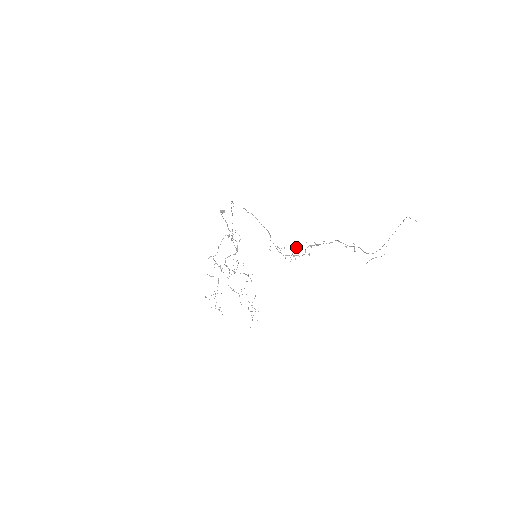
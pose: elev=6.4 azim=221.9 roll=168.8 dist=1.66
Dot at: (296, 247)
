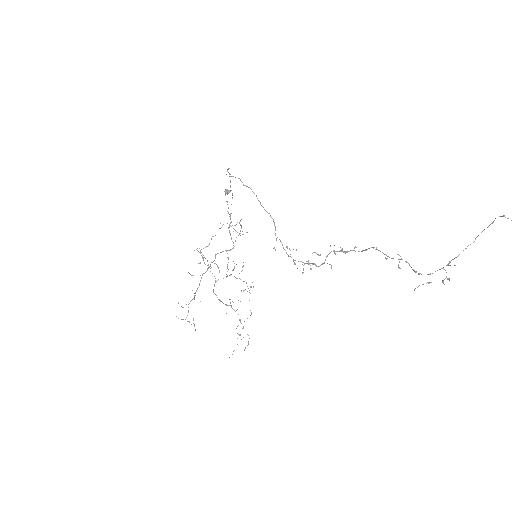
Dot at: (315, 252)
